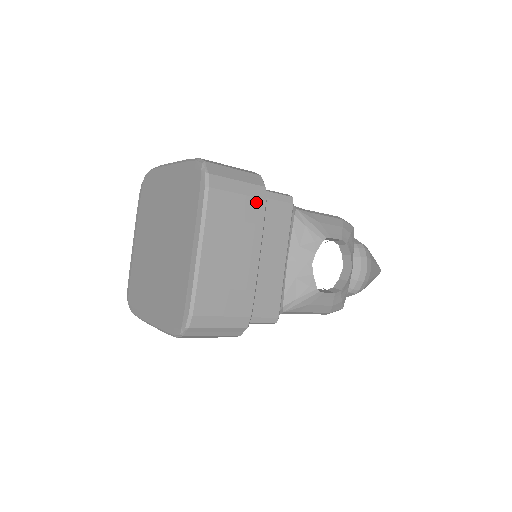
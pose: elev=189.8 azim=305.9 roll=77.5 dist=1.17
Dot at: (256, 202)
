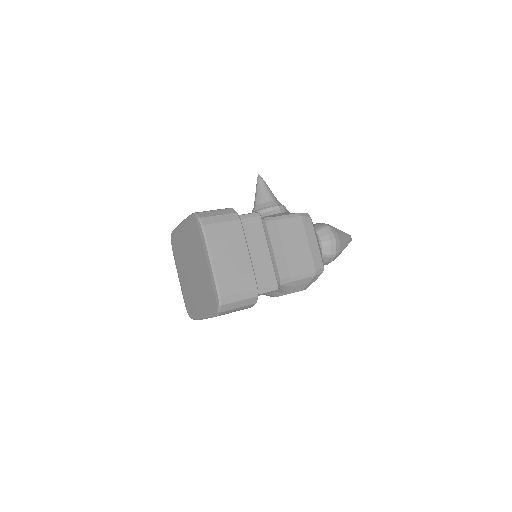
Dot at: (246, 308)
